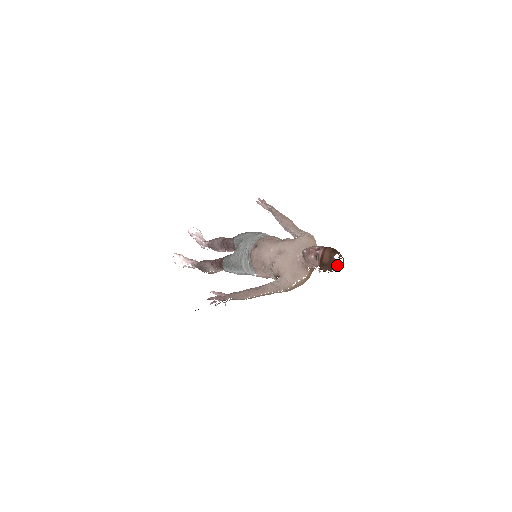
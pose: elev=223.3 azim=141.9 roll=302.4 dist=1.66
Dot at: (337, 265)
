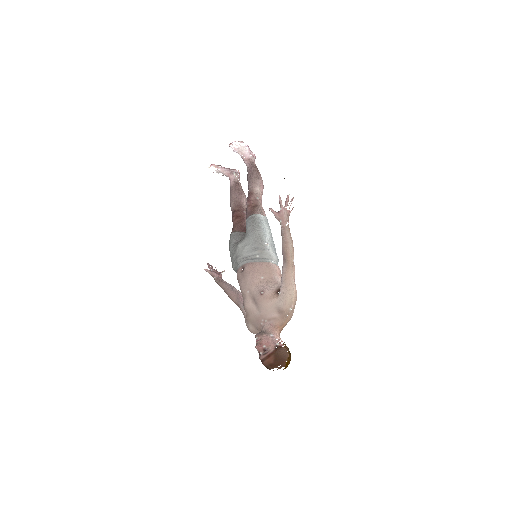
Dot at: occluded
